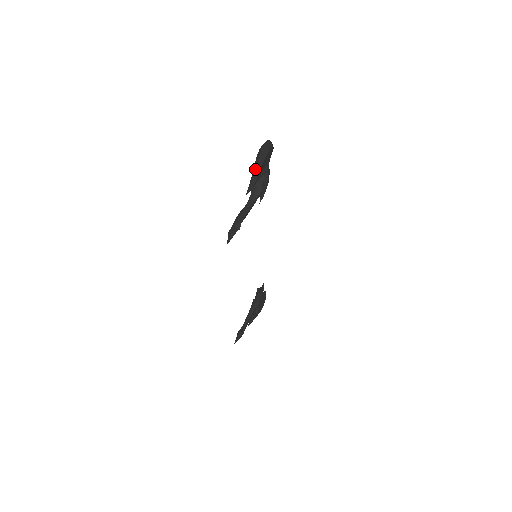
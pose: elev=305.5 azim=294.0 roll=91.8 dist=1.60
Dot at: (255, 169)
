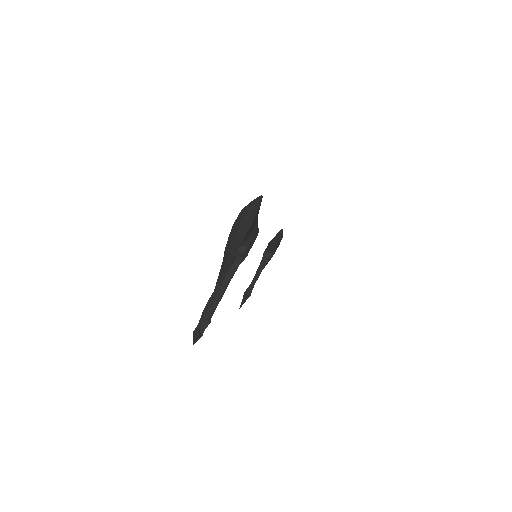
Dot at: (225, 262)
